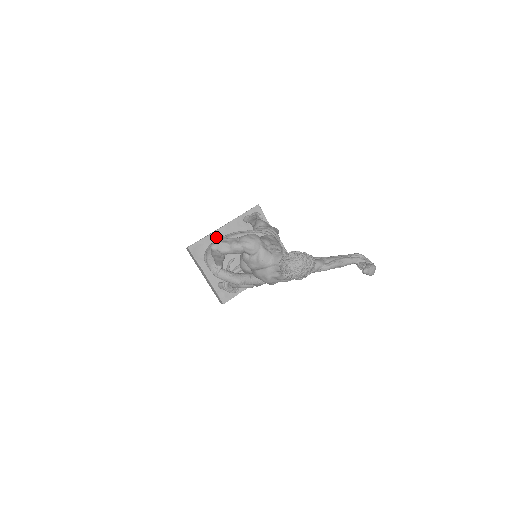
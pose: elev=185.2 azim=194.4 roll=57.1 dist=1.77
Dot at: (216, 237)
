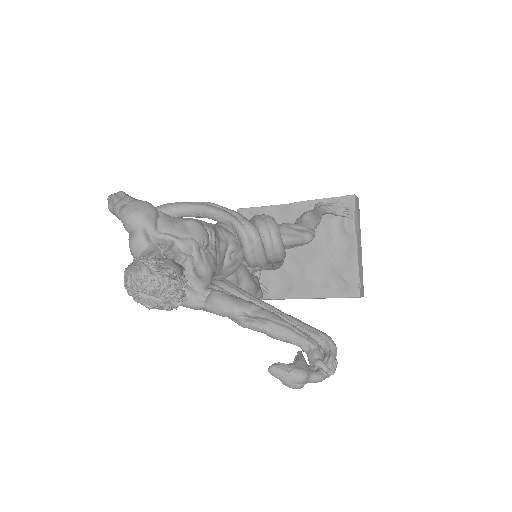
Dot at: (275, 213)
